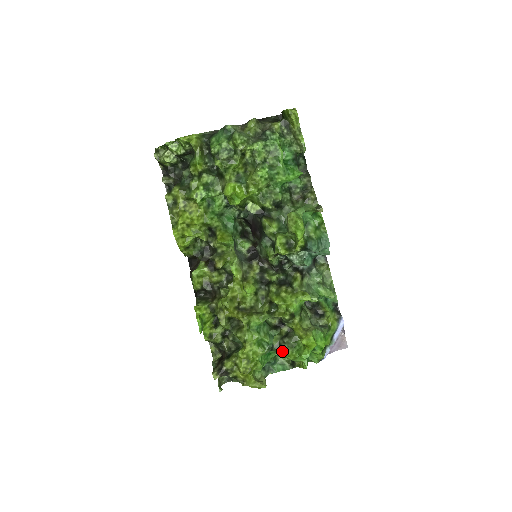
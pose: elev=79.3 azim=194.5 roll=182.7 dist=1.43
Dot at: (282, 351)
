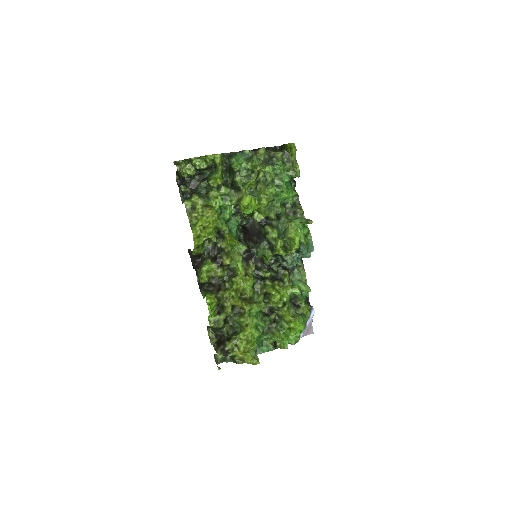
Dot at: (271, 334)
